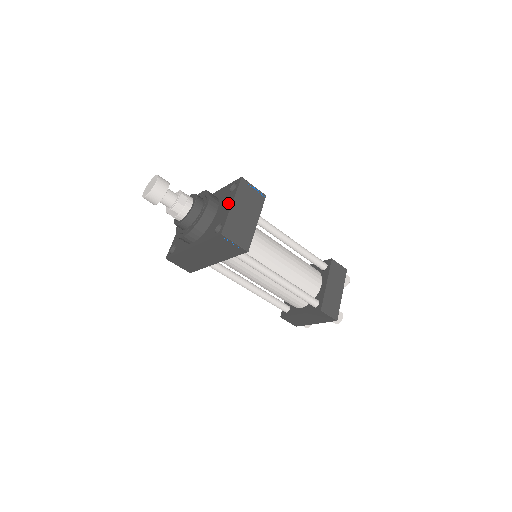
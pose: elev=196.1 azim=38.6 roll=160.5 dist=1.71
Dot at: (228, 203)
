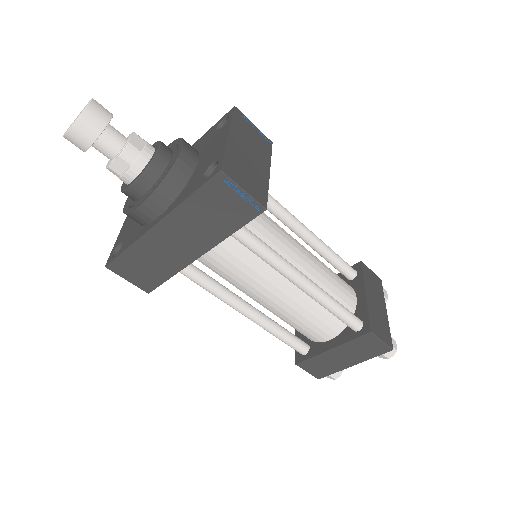
Dot at: (219, 138)
